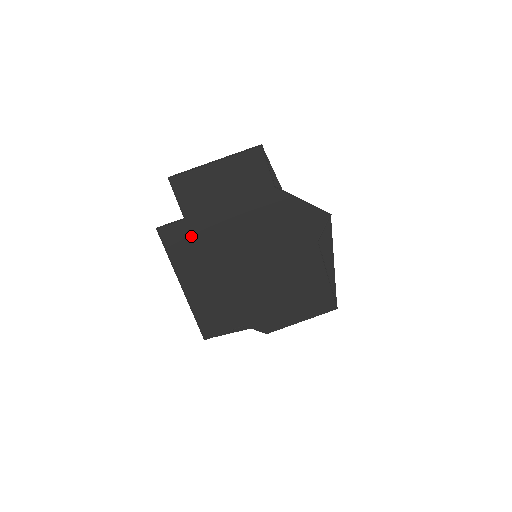
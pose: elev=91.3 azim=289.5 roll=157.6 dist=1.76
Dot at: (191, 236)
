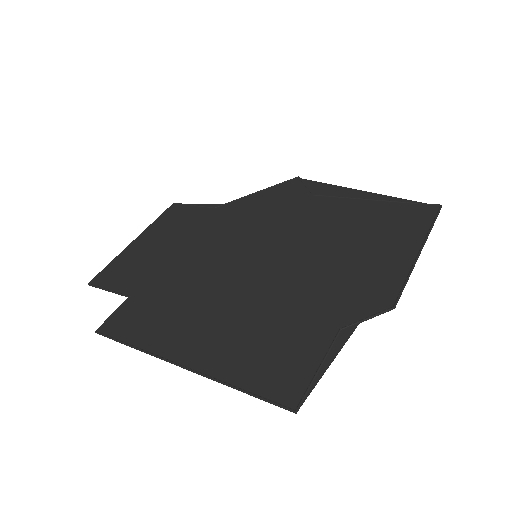
Dot at: (150, 304)
